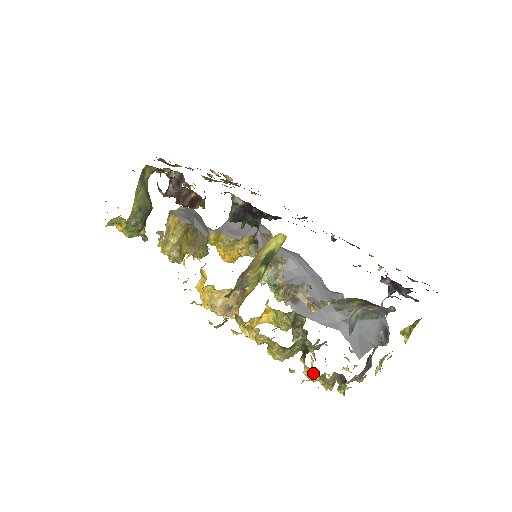
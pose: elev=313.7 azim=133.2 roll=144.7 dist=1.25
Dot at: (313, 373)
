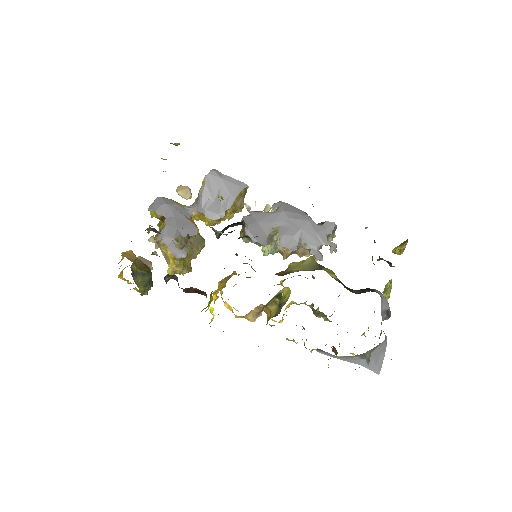
Dot at: occluded
